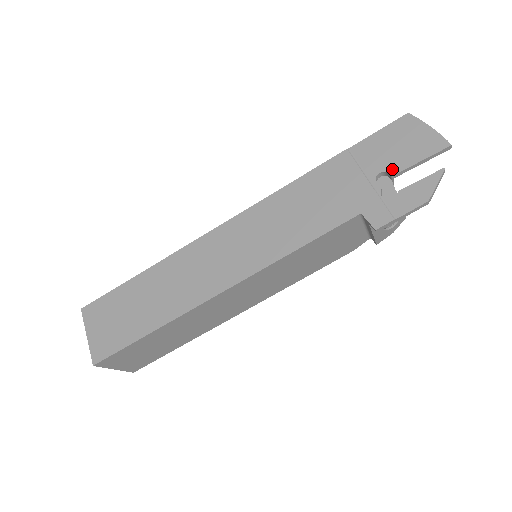
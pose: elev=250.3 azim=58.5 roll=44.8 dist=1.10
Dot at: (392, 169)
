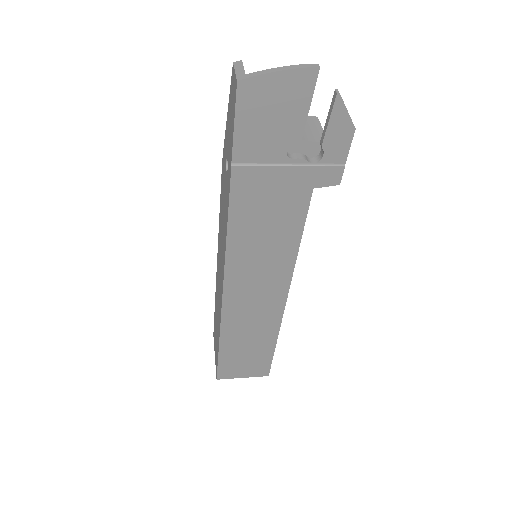
Dot at: (293, 139)
